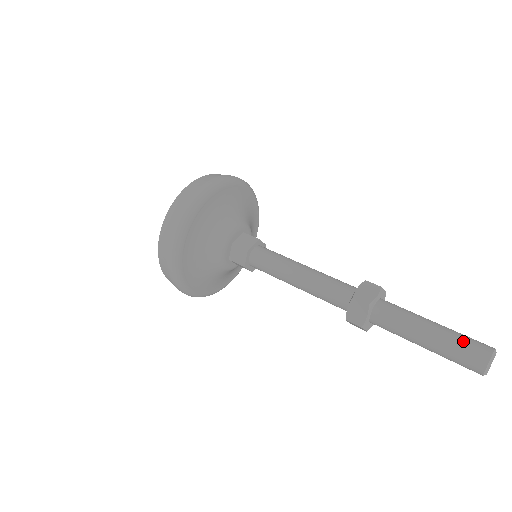
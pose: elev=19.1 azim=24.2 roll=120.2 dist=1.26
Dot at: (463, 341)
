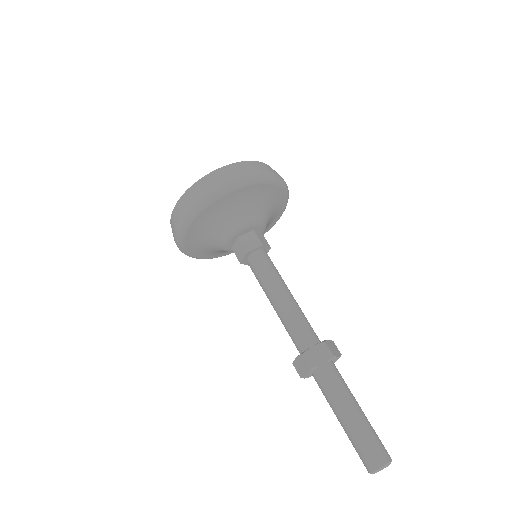
Dot at: (368, 441)
